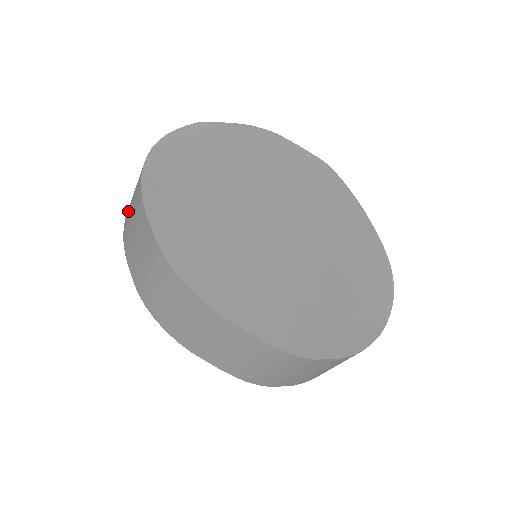
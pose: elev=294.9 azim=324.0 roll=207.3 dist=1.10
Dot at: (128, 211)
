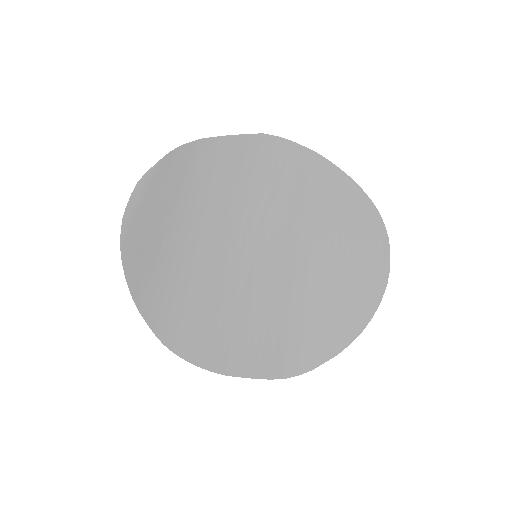
Dot at: occluded
